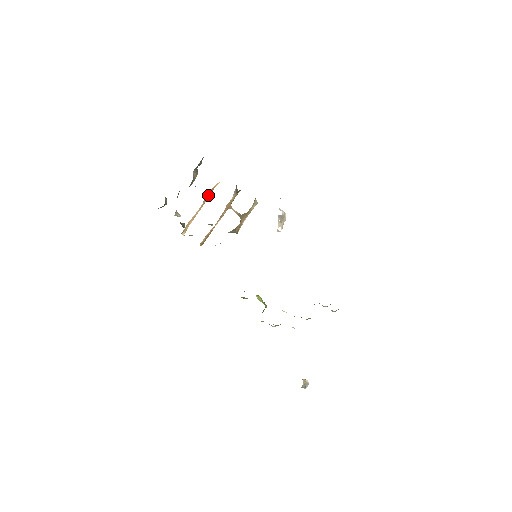
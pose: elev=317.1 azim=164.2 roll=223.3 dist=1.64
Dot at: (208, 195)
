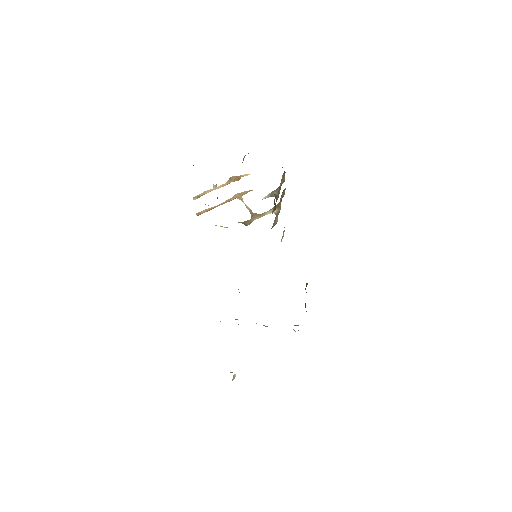
Dot at: (234, 179)
